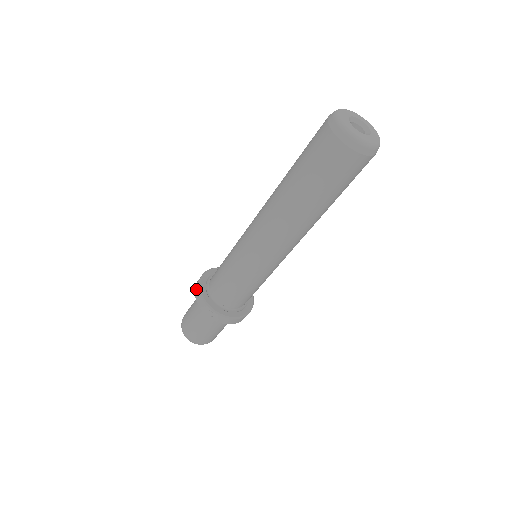
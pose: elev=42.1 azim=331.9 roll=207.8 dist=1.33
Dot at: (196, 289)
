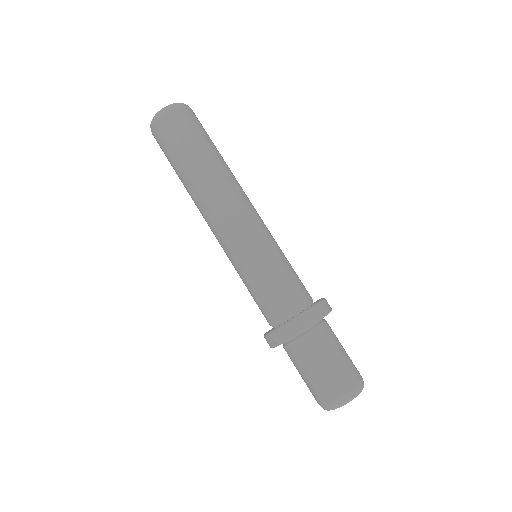
Dot at: occluded
